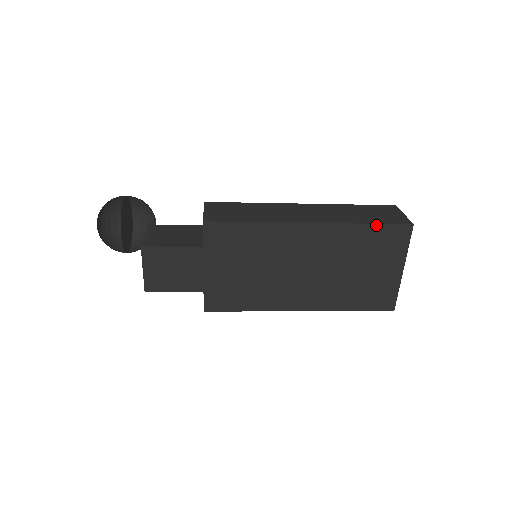
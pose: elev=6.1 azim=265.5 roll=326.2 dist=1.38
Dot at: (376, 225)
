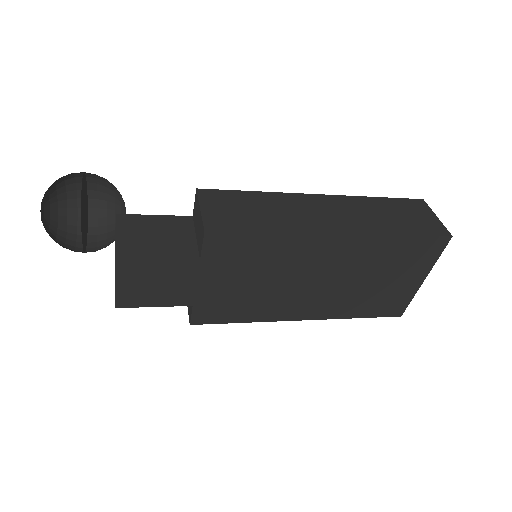
Dot at: (413, 237)
